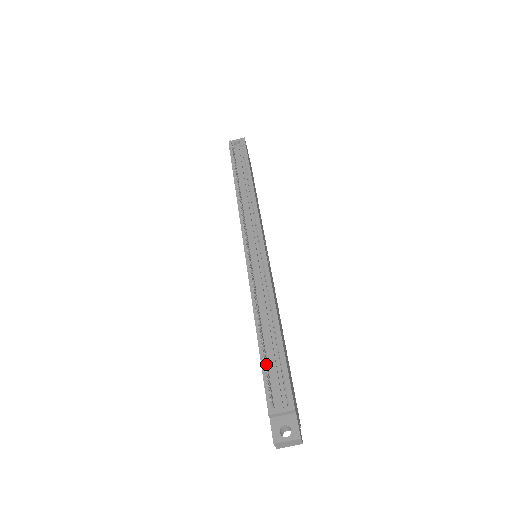
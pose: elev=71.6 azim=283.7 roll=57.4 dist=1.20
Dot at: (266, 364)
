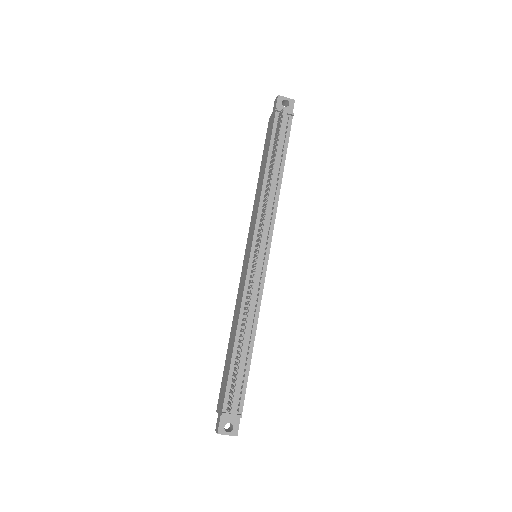
Dot at: (234, 376)
